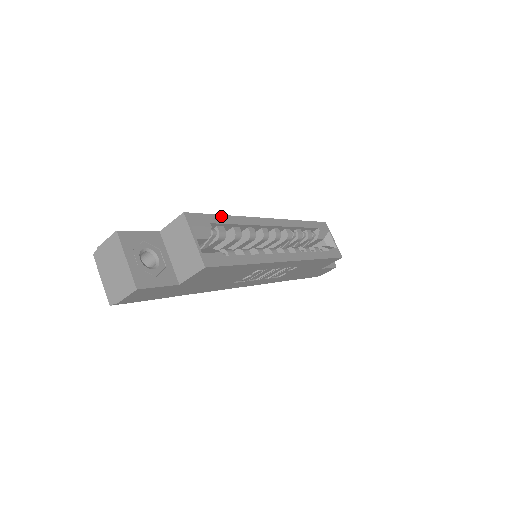
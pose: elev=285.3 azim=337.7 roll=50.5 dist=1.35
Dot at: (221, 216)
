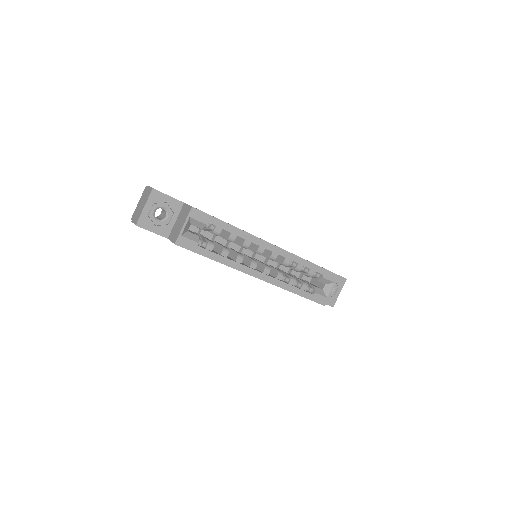
Dot at: (224, 222)
